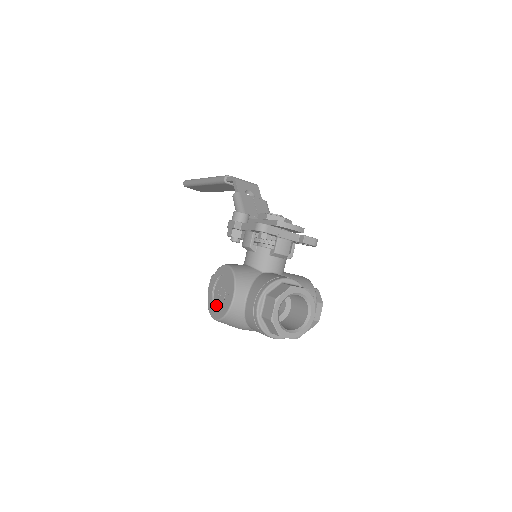
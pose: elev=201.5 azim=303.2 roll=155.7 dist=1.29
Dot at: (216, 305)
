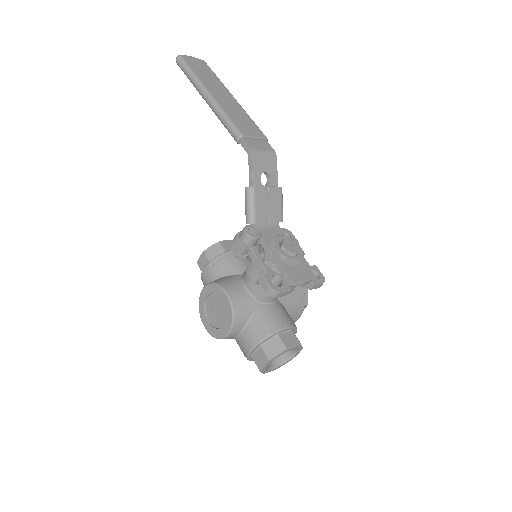
Dot at: (208, 315)
